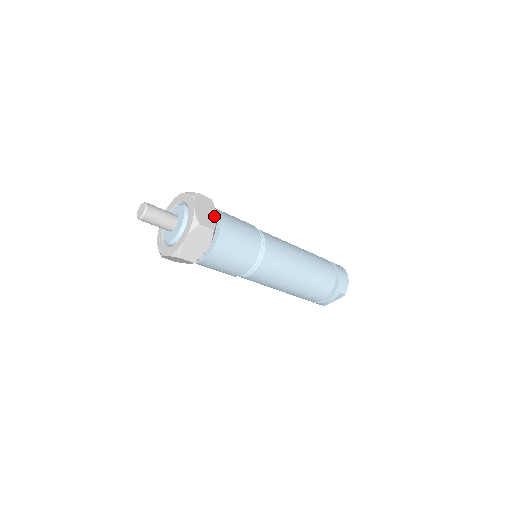
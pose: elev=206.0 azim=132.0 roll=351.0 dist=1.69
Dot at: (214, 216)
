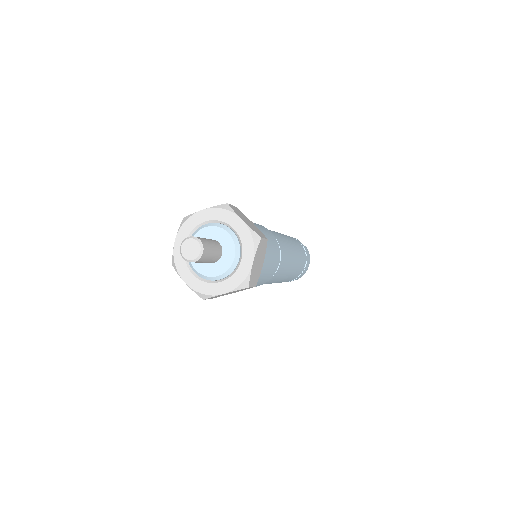
Dot at: (262, 265)
